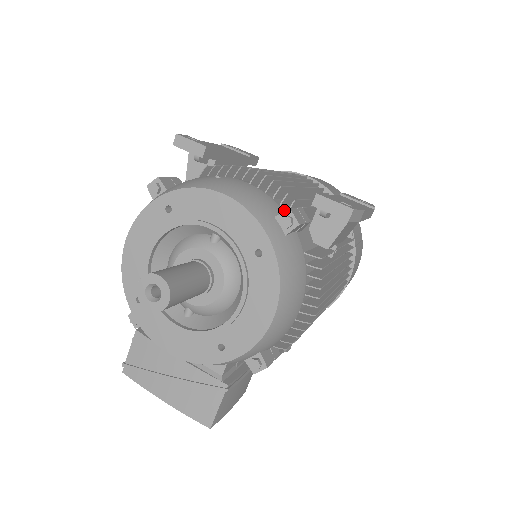
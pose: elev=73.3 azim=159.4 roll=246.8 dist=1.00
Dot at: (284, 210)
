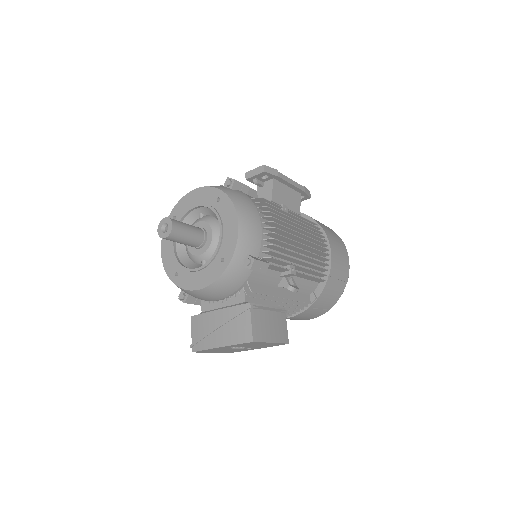
Dot at: occluded
